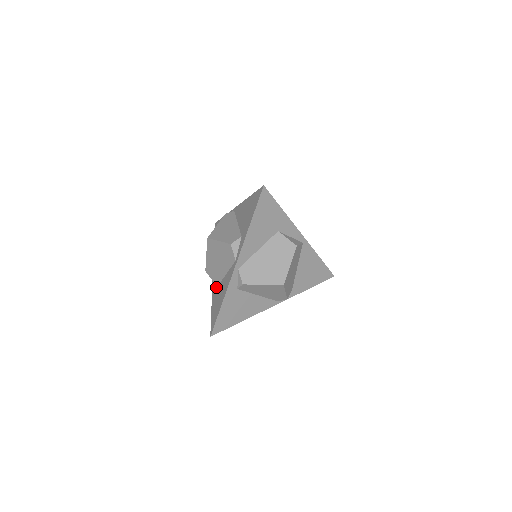
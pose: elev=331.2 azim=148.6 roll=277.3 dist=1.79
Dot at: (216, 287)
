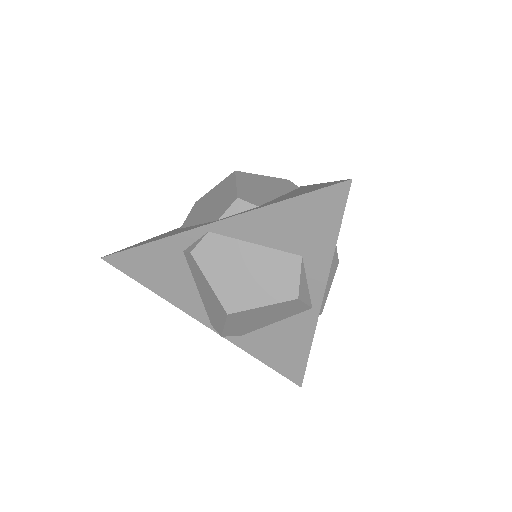
Dot at: (180, 228)
